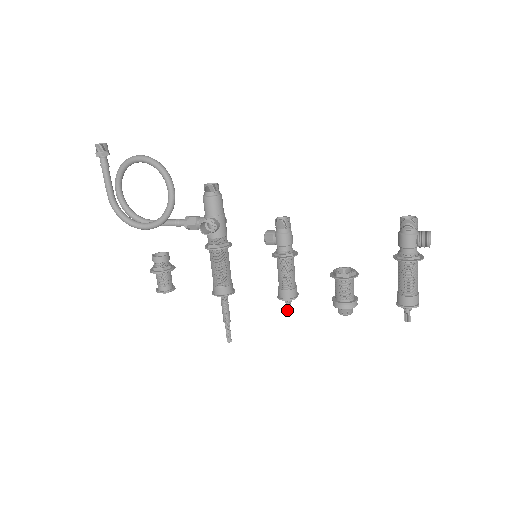
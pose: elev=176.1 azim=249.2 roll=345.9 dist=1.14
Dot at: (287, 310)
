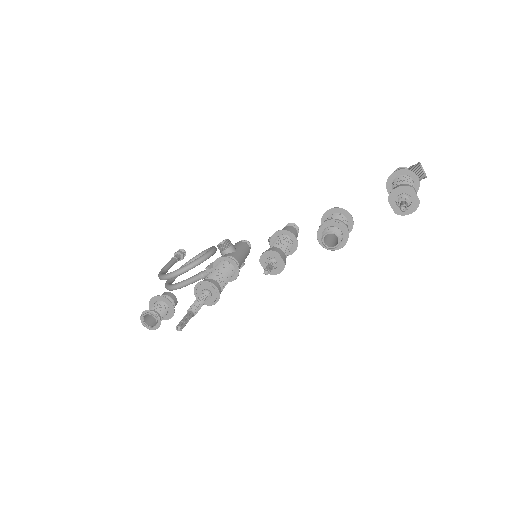
Dot at: (265, 268)
